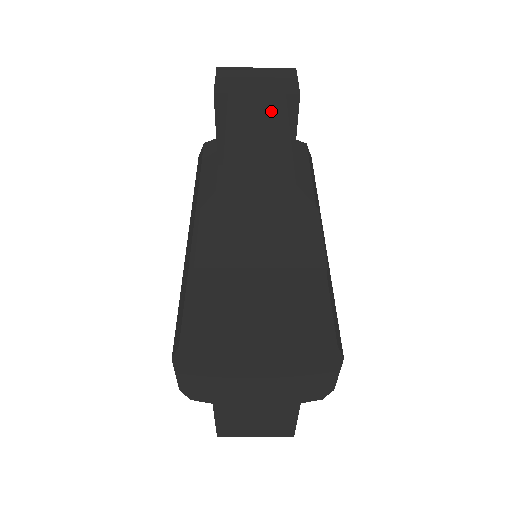
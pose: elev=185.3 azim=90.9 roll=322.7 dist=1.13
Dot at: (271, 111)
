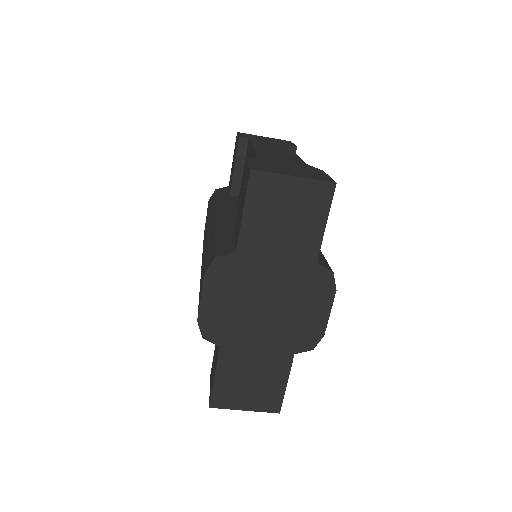
Dot at: (280, 147)
